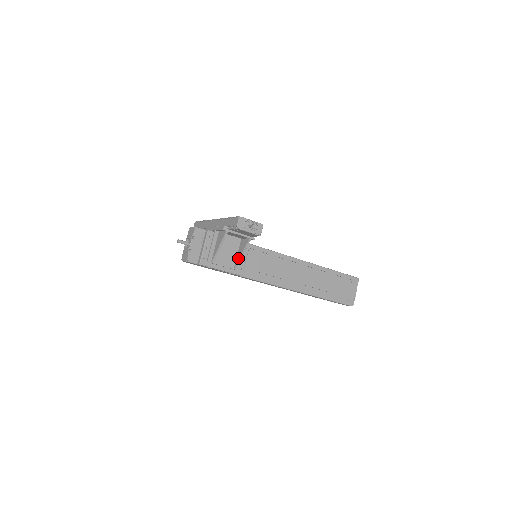
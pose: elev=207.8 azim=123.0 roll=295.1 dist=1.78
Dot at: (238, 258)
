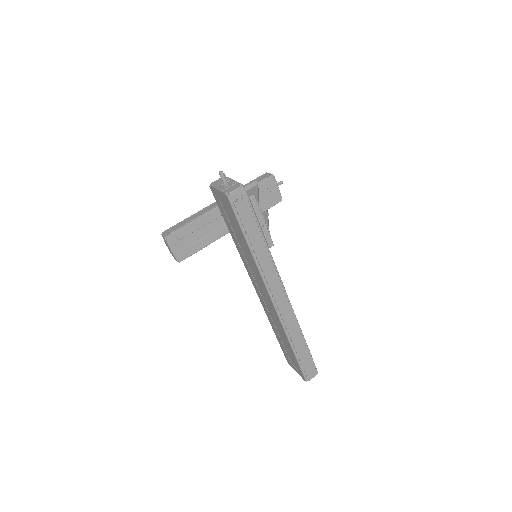
Dot at: (266, 223)
